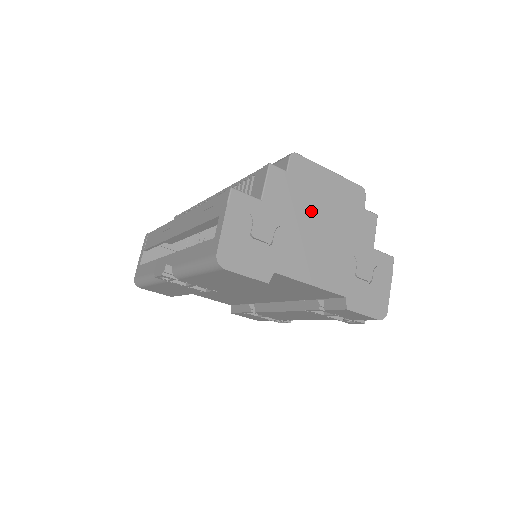
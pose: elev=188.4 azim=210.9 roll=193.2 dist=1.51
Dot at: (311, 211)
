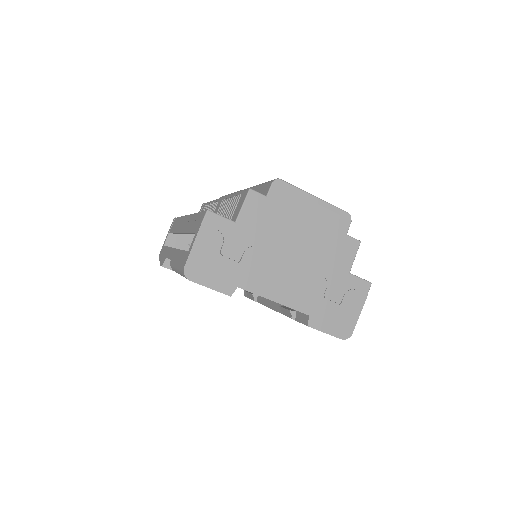
Dot at: (286, 234)
